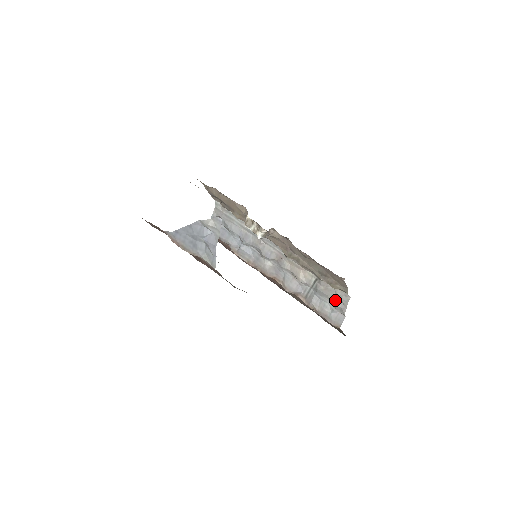
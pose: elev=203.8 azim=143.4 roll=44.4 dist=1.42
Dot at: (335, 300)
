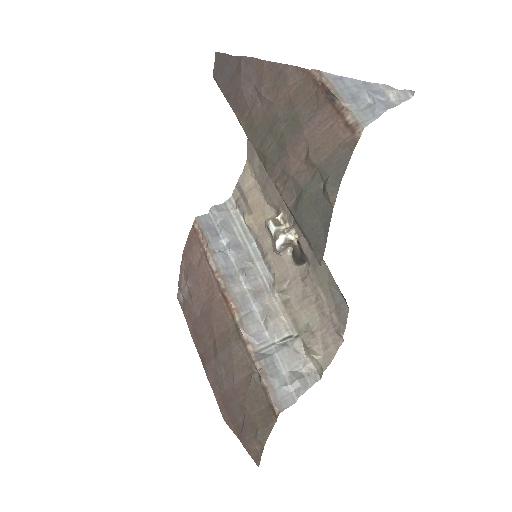
Dot at: (298, 373)
